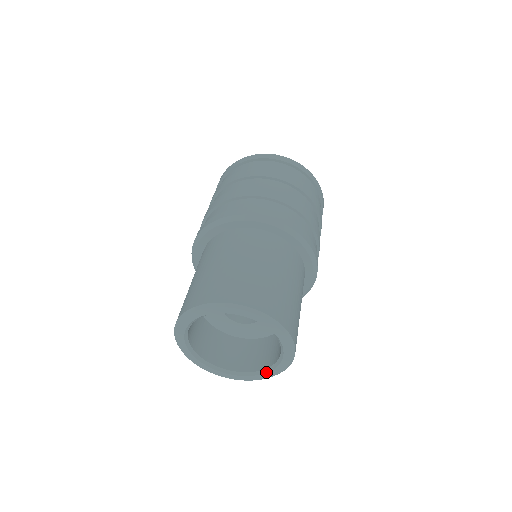
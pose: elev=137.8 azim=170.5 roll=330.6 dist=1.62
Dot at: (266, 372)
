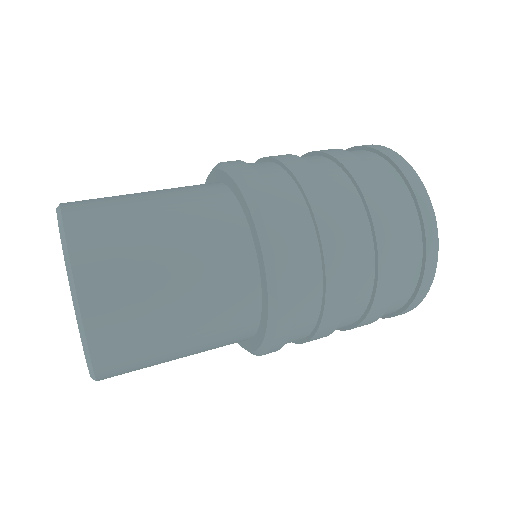
Dot at: occluded
